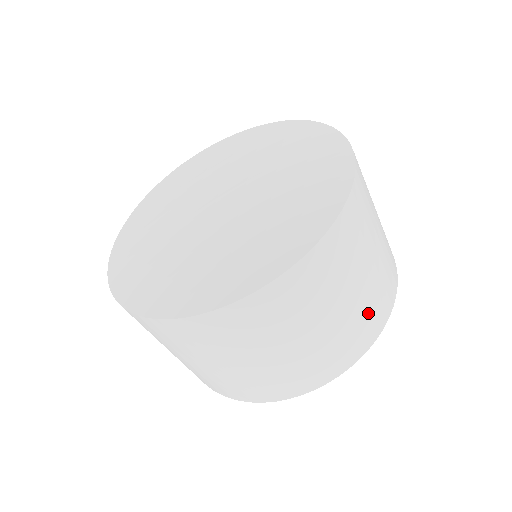
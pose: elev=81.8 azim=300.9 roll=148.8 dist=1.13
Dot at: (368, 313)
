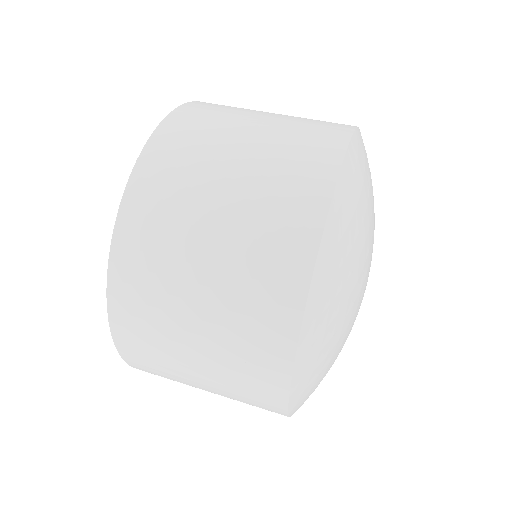
Dot at: (313, 120)
